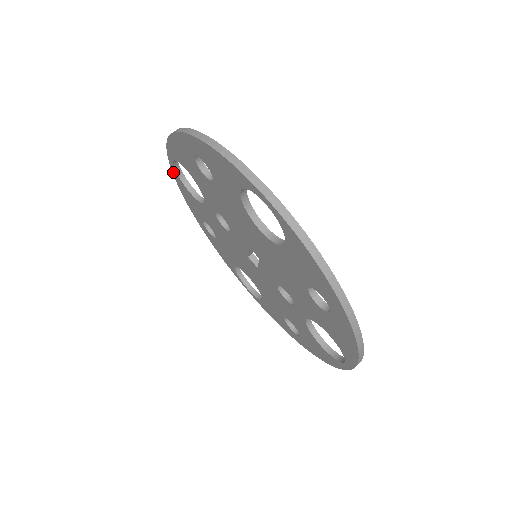
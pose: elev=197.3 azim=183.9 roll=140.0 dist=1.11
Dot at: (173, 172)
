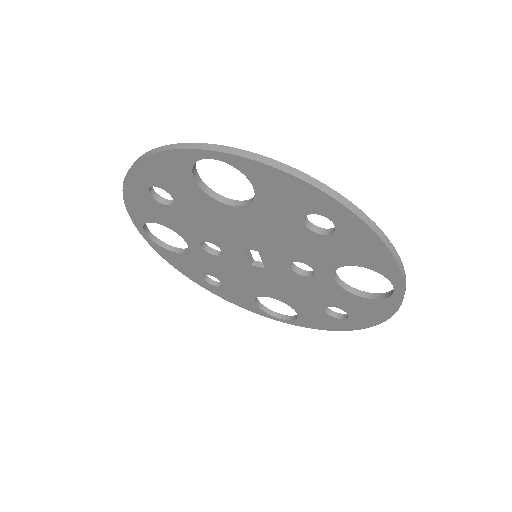
Dot at: (152, 246)
